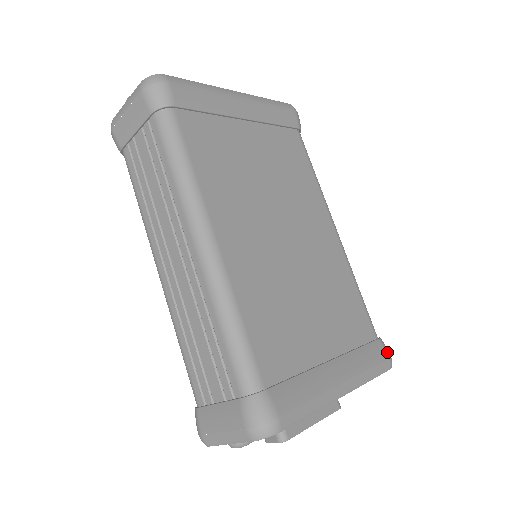
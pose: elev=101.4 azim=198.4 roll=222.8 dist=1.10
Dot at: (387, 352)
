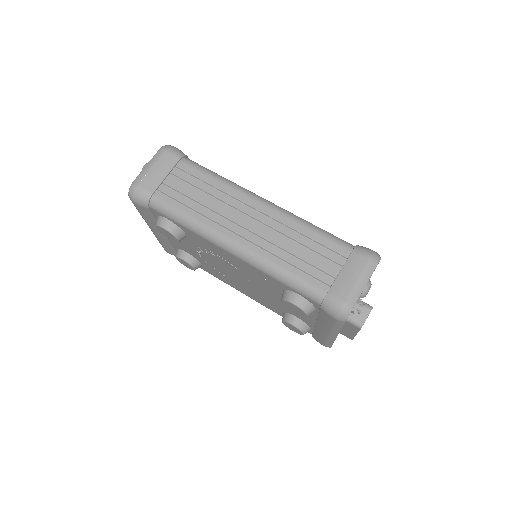
Dot at: occluded
